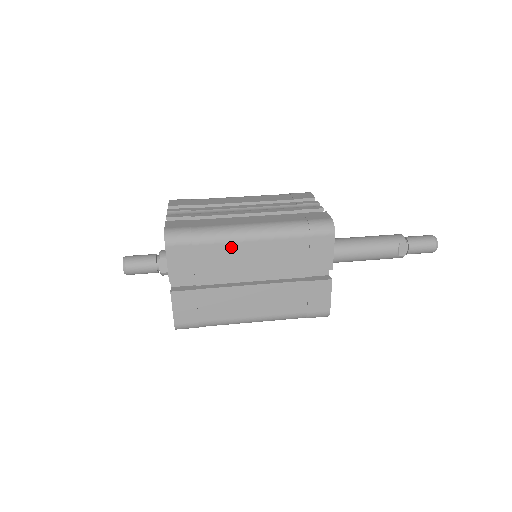
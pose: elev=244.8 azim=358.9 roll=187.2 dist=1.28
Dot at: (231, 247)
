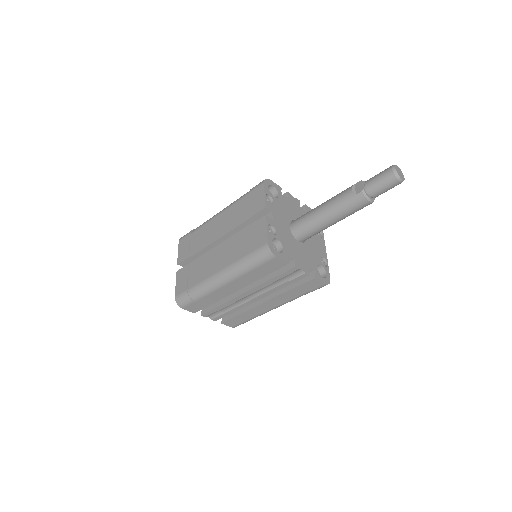
Dot at: (208, 225)
